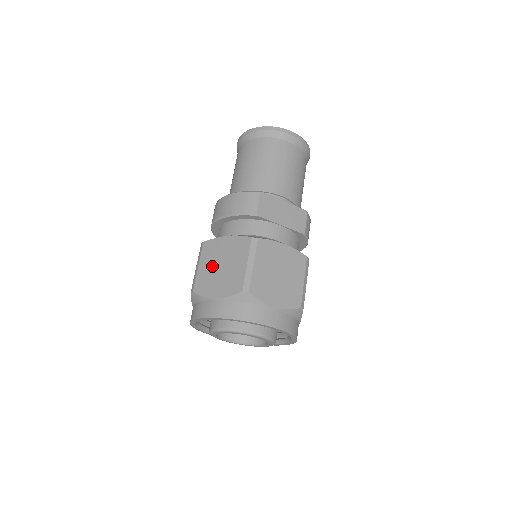
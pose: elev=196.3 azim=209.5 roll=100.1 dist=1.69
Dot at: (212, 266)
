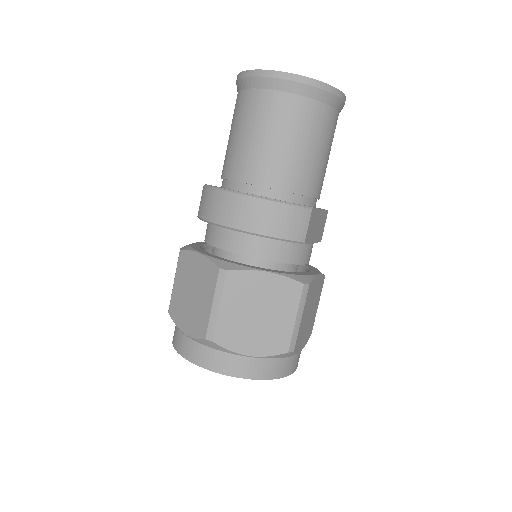
Dot at: (243, 311)
